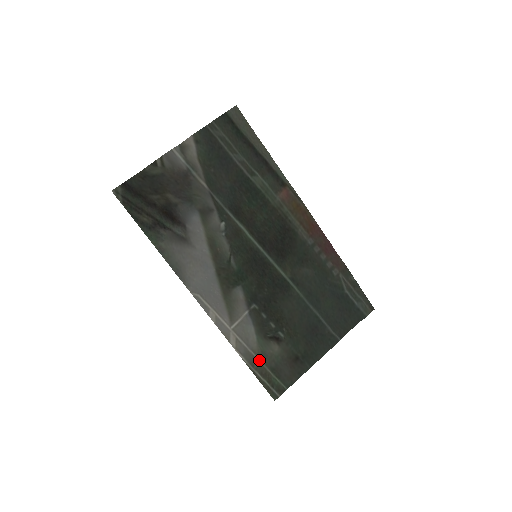
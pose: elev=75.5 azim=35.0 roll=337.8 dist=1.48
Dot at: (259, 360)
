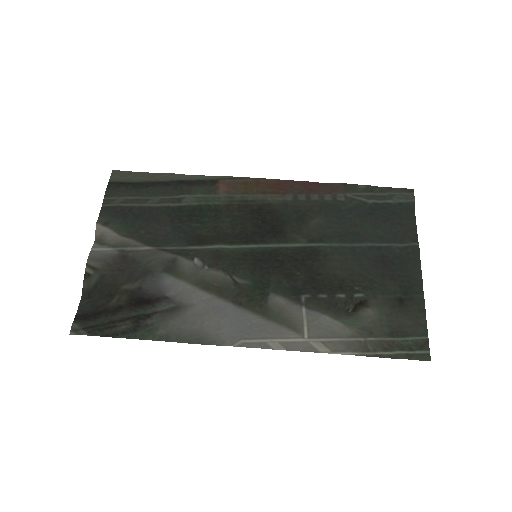
Dot at: (367, 339)
